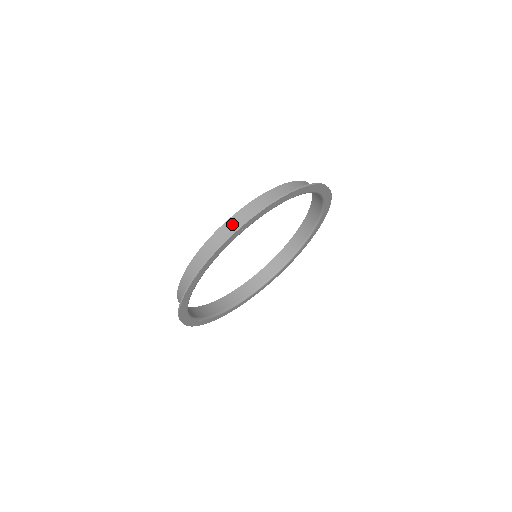
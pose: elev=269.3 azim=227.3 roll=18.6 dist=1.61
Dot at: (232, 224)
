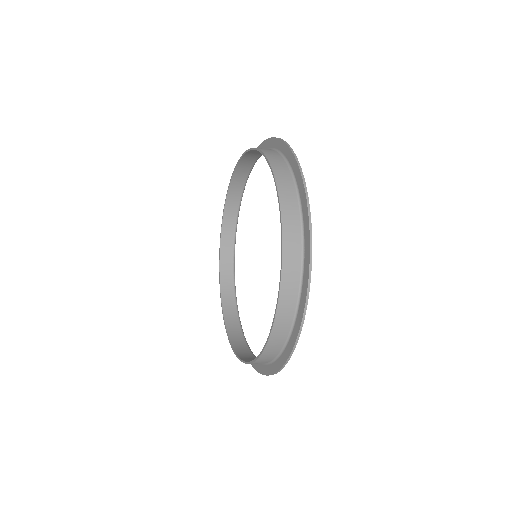
Dot at: (282, 320)
